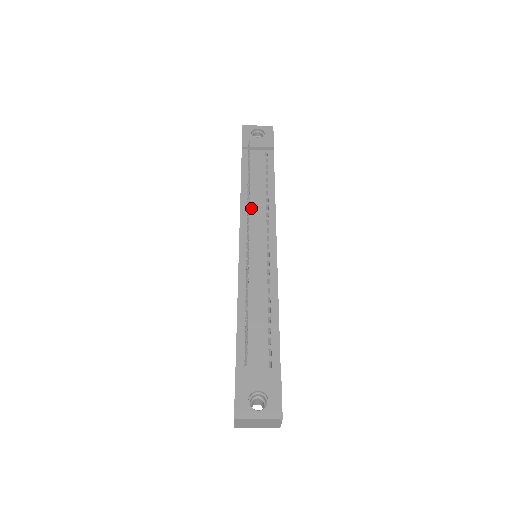
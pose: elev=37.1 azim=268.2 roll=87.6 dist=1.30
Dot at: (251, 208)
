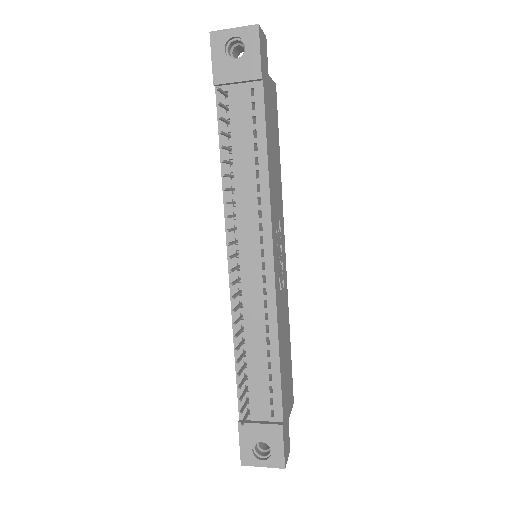
Dot at: (238, 204)
